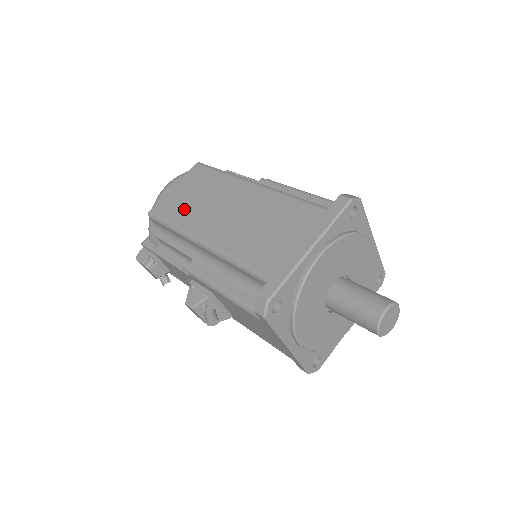
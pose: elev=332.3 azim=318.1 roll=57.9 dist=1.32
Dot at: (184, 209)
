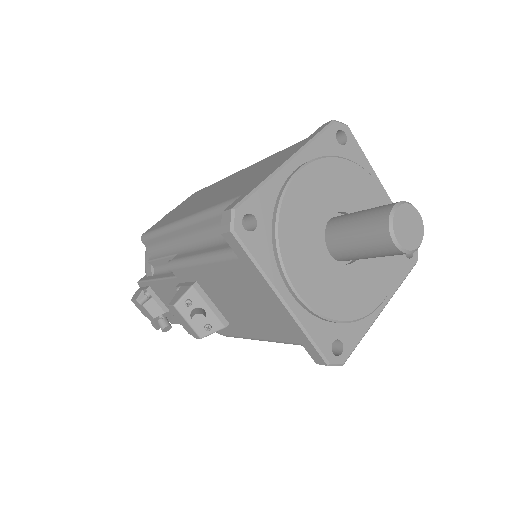
Dot at: (173, 216)
